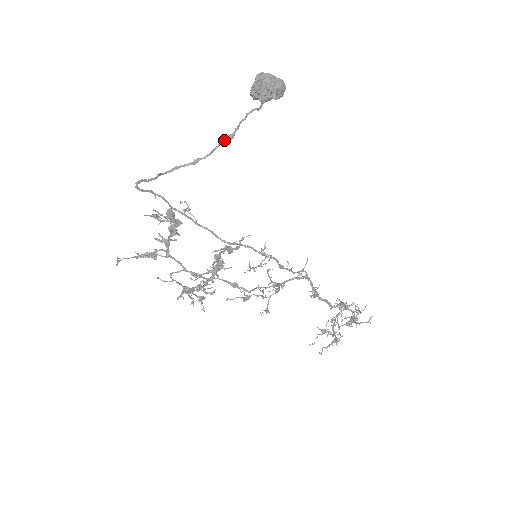
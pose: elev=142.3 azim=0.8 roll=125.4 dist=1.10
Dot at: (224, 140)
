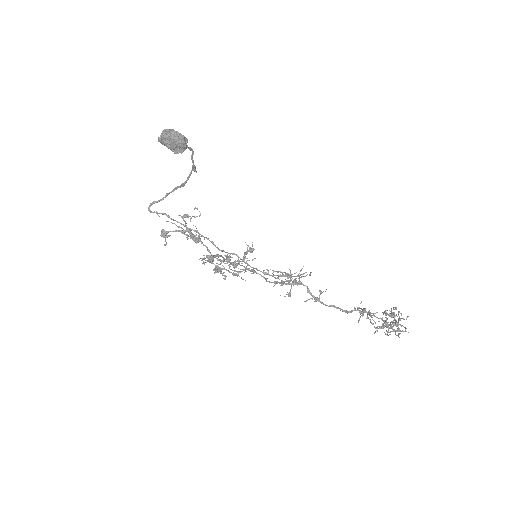
Dot at: (192, 169)
